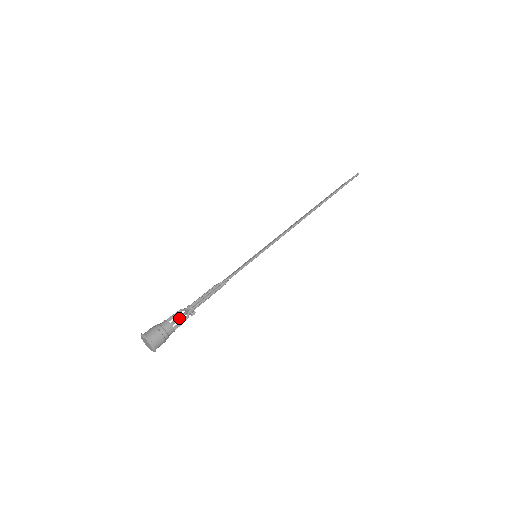
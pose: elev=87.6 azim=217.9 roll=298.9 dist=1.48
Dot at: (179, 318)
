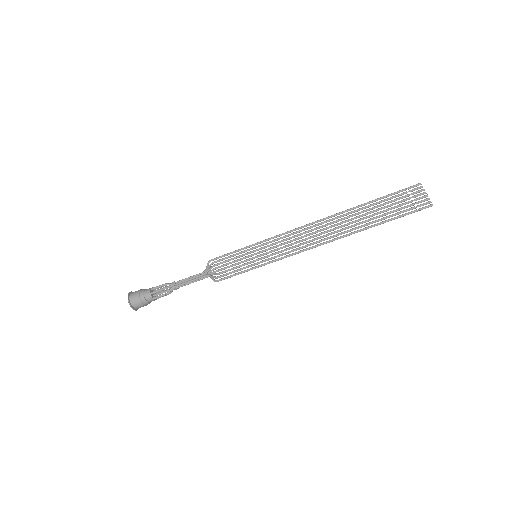
Dot at: (161, 296)
